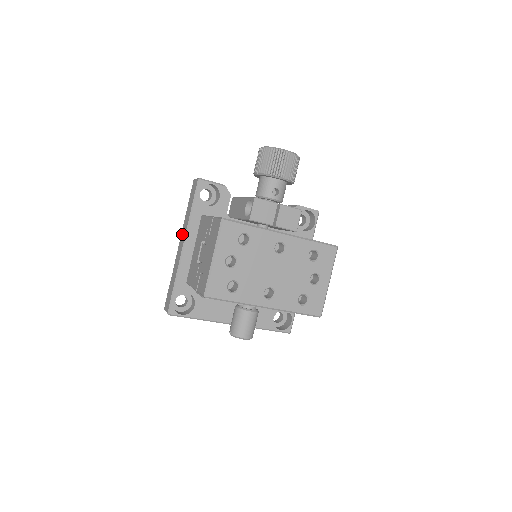
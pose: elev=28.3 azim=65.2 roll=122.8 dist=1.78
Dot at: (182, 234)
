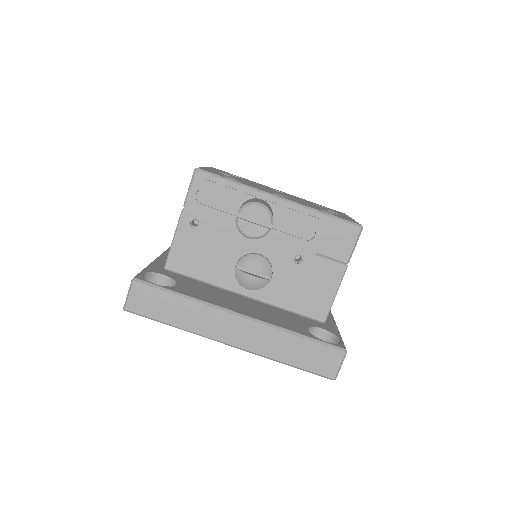
Dot at: occluded
